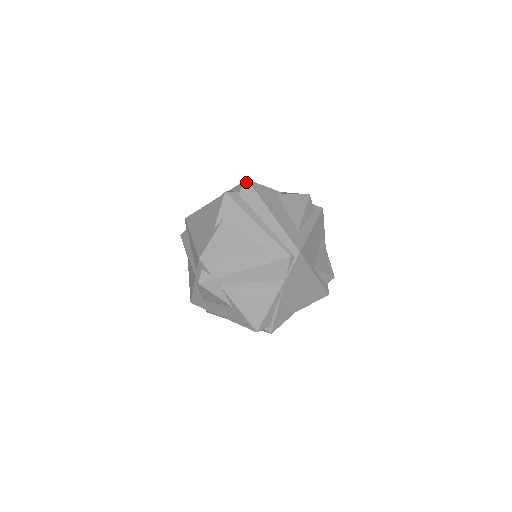
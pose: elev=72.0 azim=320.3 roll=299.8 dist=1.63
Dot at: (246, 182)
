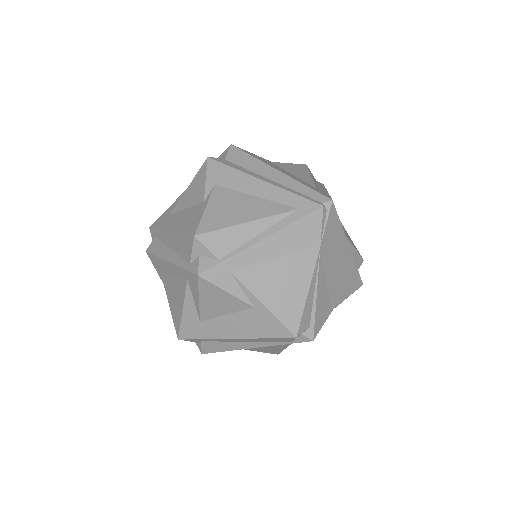
Dot at: (231, 147)
